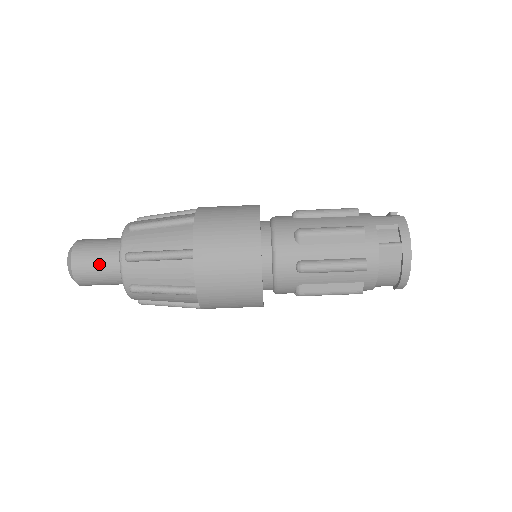
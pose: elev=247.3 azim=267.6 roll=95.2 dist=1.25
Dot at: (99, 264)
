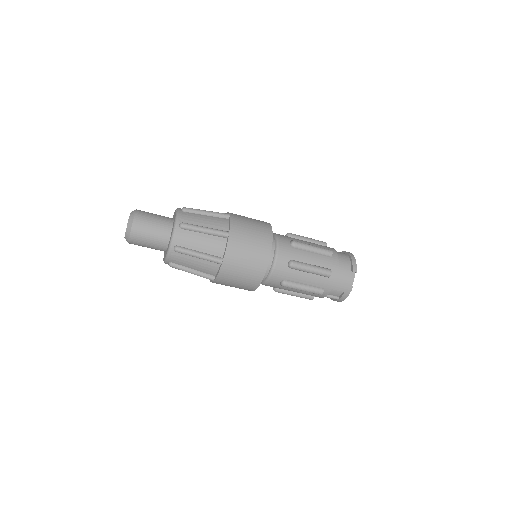
Dot at: (148, 247)
